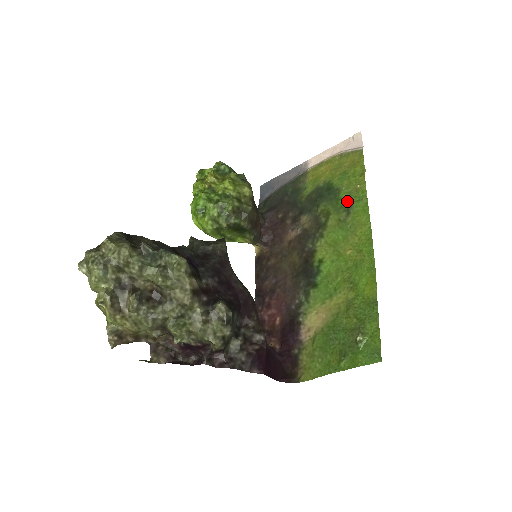
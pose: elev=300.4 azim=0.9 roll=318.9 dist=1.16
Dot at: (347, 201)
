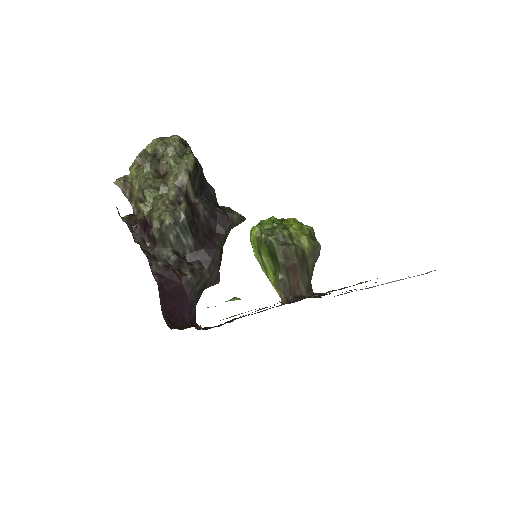
Dot at: (365, 282)
